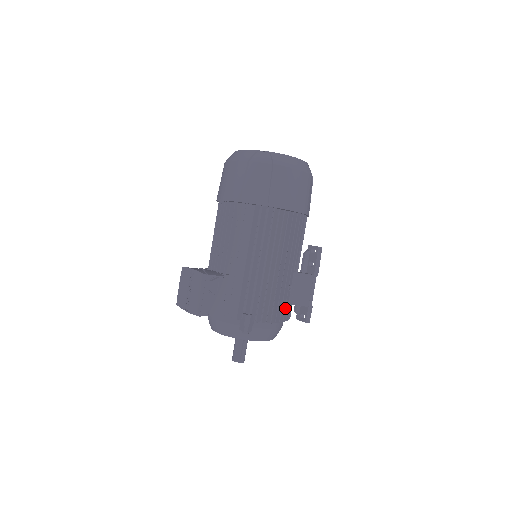
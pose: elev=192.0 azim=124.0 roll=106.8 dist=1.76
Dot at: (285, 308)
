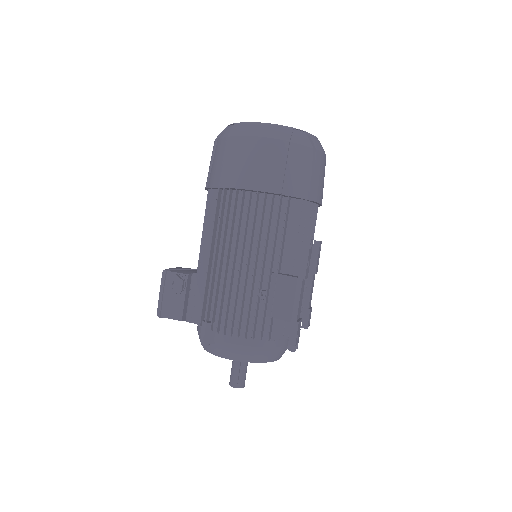
Dot at: (254, 319)
